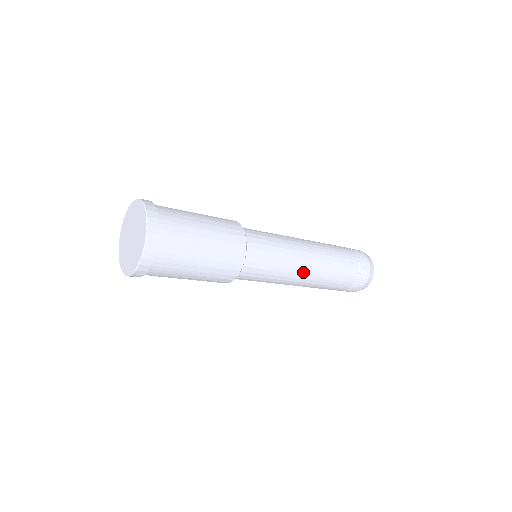
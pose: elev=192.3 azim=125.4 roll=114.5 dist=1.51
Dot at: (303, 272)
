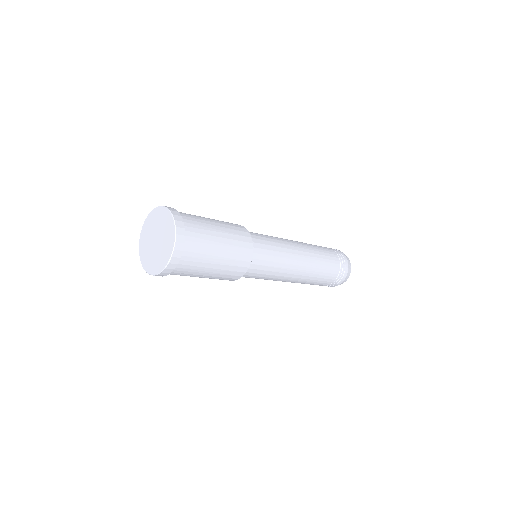
Dot at: (297, 268)
